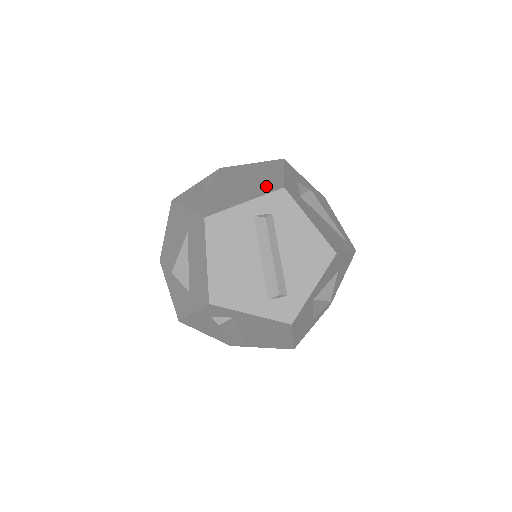
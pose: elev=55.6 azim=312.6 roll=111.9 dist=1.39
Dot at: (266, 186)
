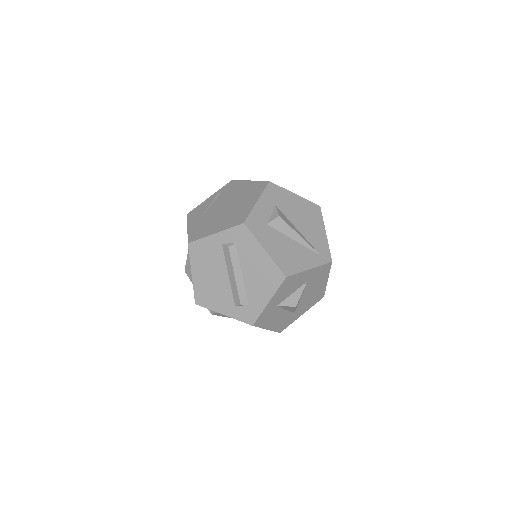
Dot at: (236, 217)
